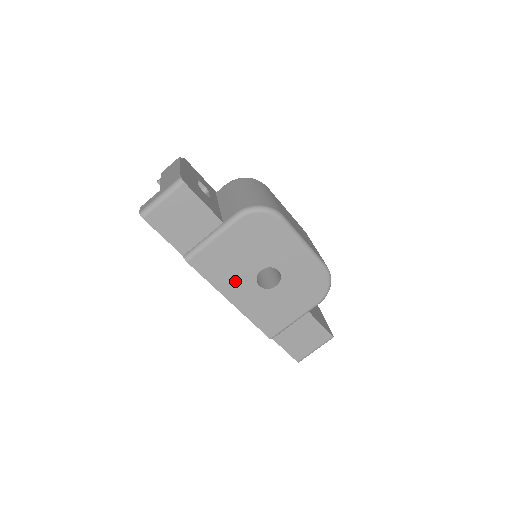
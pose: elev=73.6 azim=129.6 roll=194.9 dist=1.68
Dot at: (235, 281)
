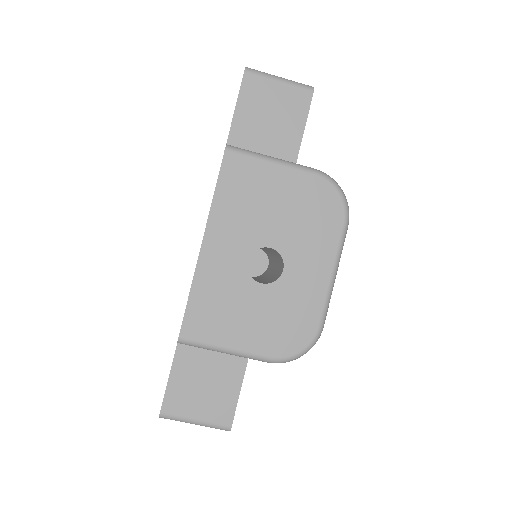
Dot at: (236, 226)
